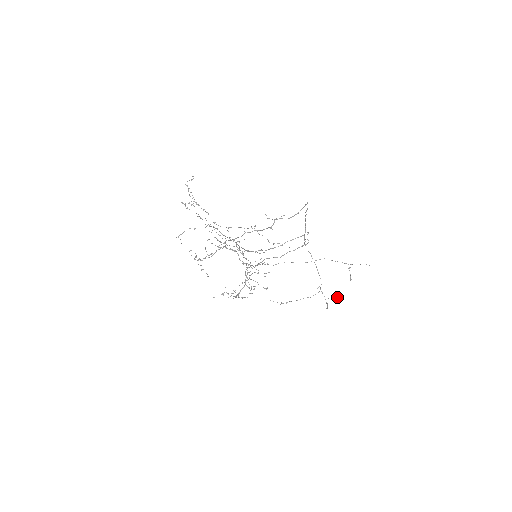
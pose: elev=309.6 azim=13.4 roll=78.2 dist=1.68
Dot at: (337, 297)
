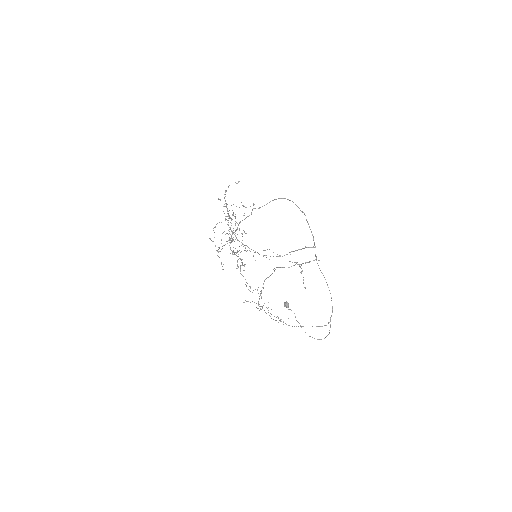
Dot at: (286, 304)
